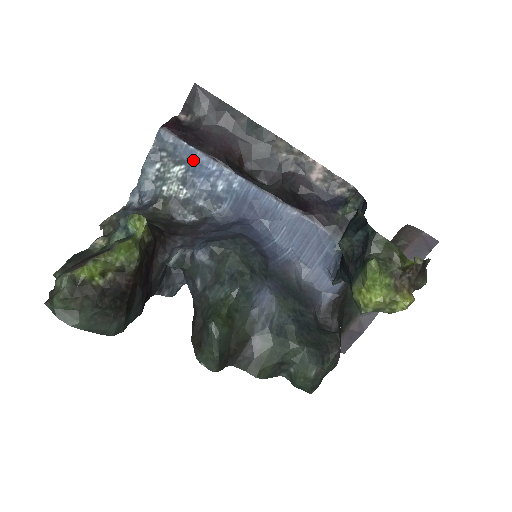
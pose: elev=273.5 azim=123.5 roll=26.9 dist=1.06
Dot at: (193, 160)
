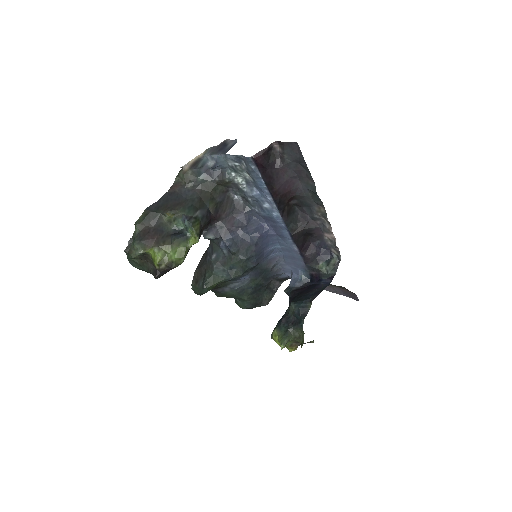
Dot at: (259, 185)
